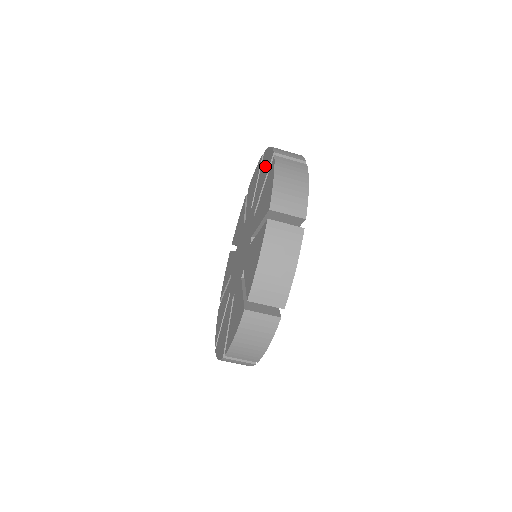
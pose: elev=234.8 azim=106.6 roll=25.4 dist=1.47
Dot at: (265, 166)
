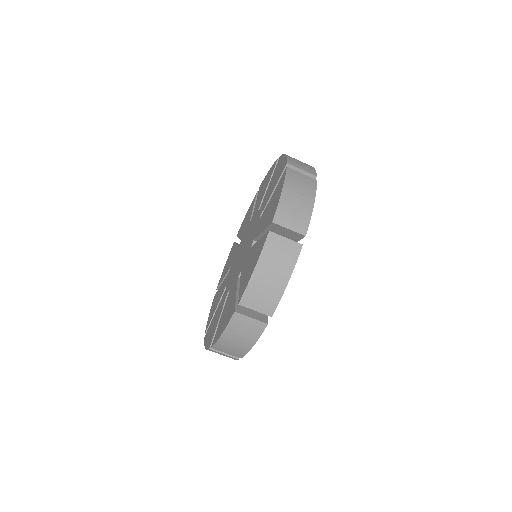
Dot at: (266, 181)
